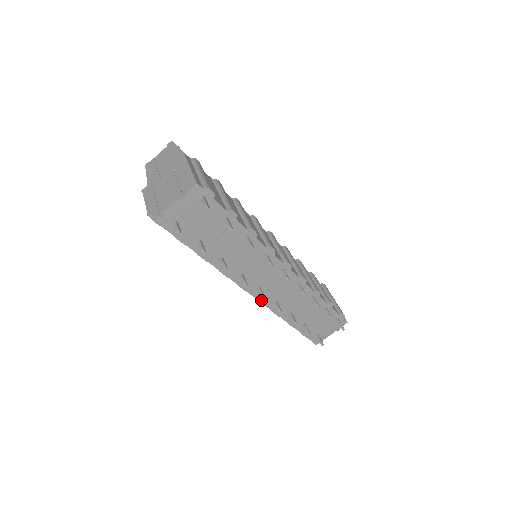
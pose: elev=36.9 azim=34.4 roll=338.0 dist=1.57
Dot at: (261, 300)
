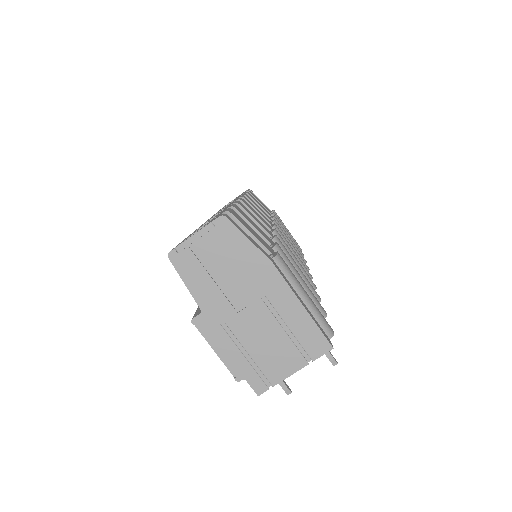
Dot at: occluded
